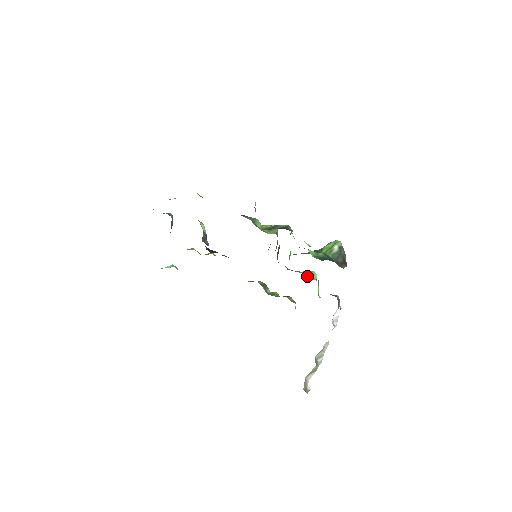
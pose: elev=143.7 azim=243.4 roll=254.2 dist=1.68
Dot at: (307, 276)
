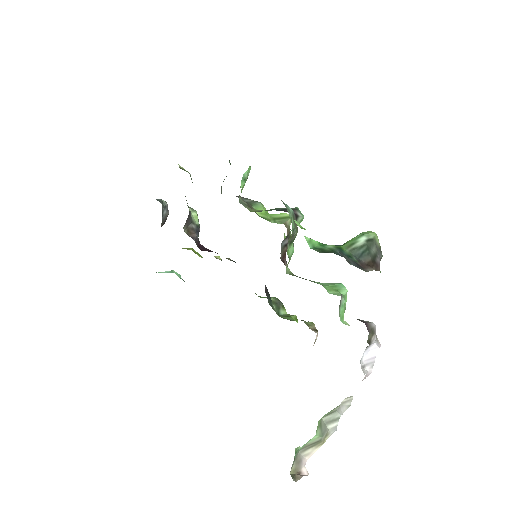
Dot at: (326, 288)
